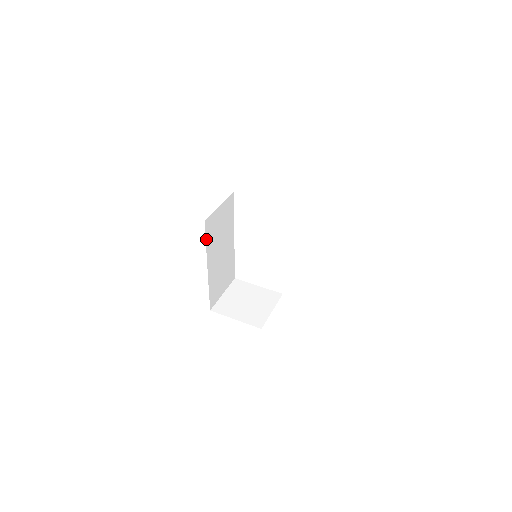
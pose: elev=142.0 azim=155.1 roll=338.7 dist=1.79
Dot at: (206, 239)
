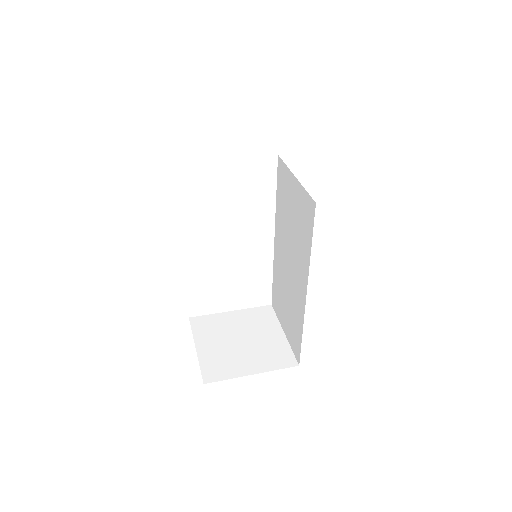
Dot at: occluded
